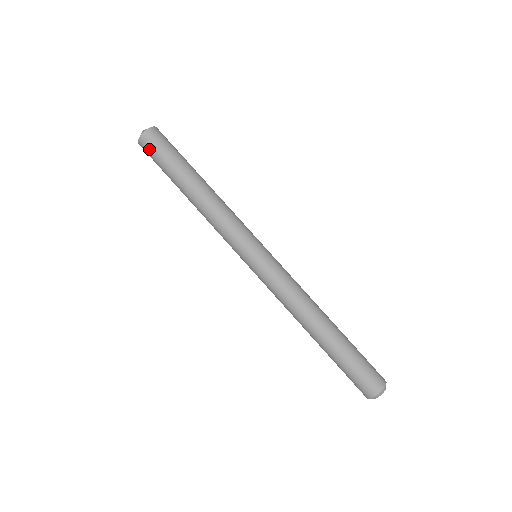
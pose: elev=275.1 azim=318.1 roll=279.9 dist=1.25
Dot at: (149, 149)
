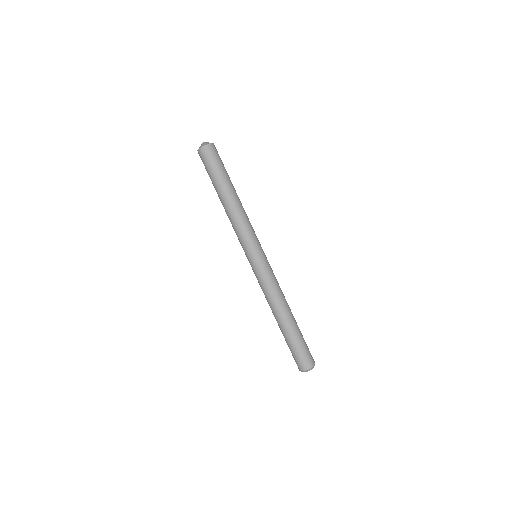
Dot at: (204, 159)
